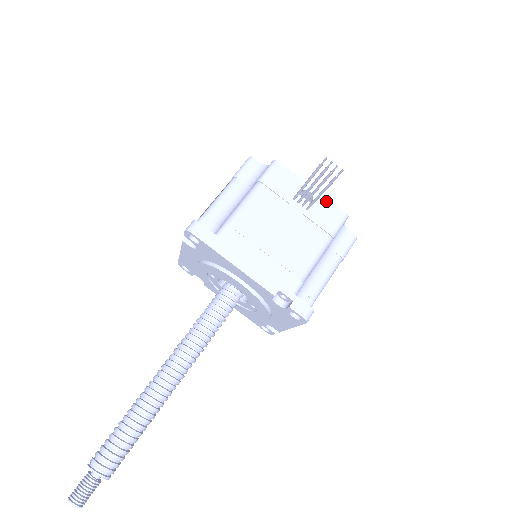
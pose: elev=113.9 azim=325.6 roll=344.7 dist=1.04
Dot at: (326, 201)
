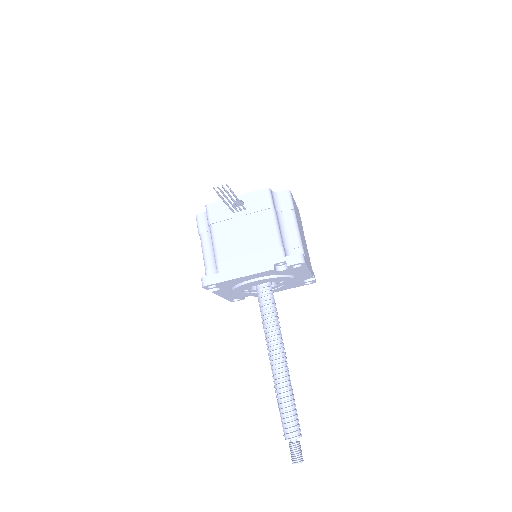
Dot at: (250, 195)
